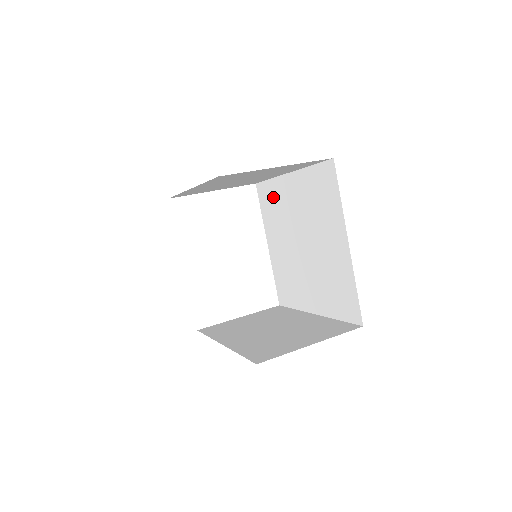
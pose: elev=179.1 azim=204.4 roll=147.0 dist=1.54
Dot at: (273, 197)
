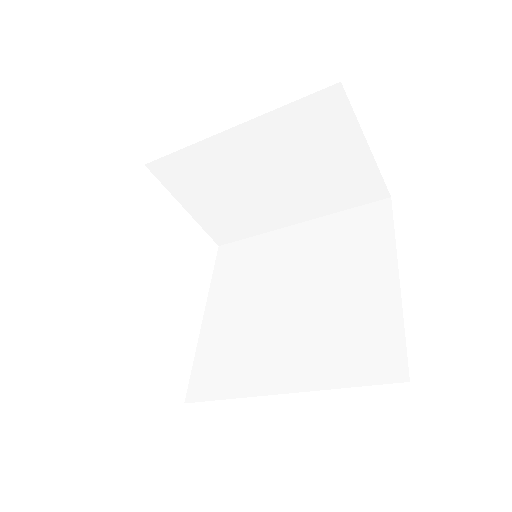
Dot at: (251, 253)
